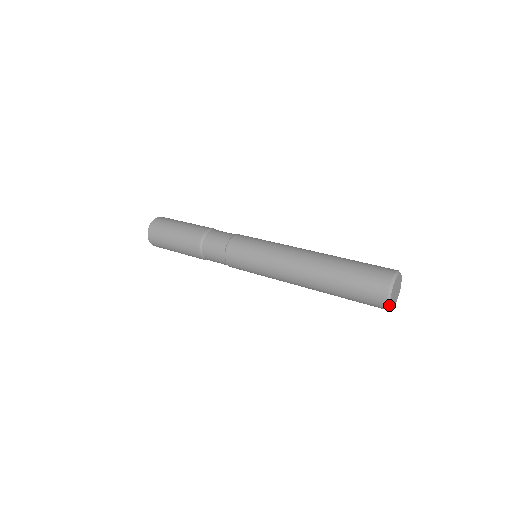
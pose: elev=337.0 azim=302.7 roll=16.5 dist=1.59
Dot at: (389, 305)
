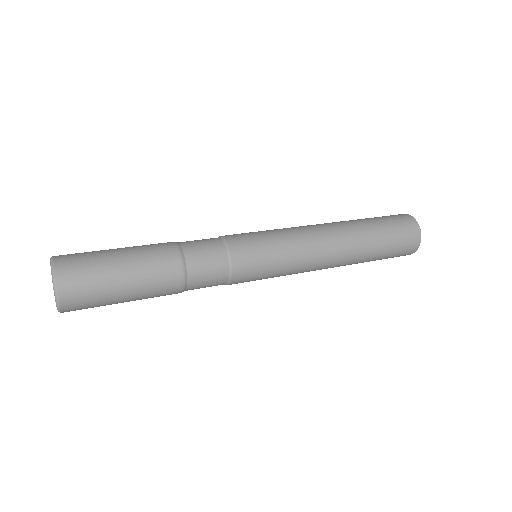
Dot at: (420, 242)
